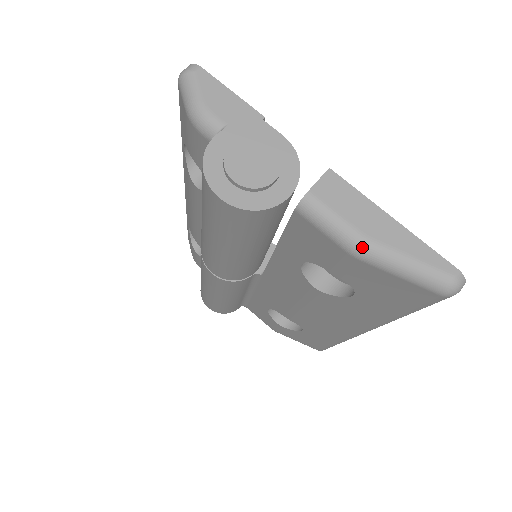
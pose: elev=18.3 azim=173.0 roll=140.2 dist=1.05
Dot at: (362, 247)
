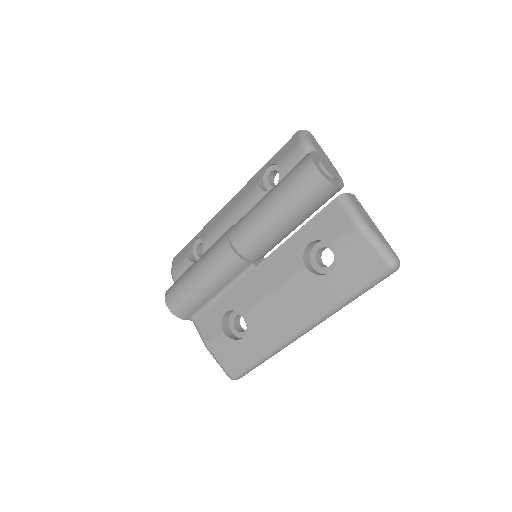
Dot at: (364, 224)
